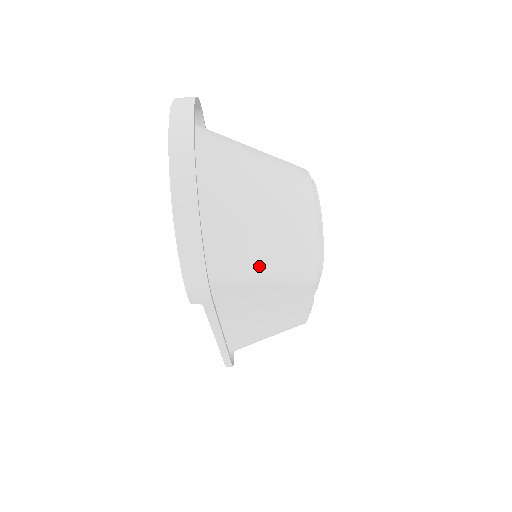
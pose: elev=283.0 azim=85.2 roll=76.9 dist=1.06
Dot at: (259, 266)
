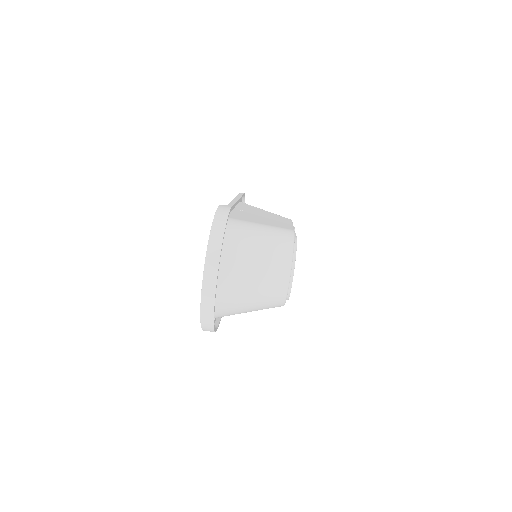
Dot at: occluded
